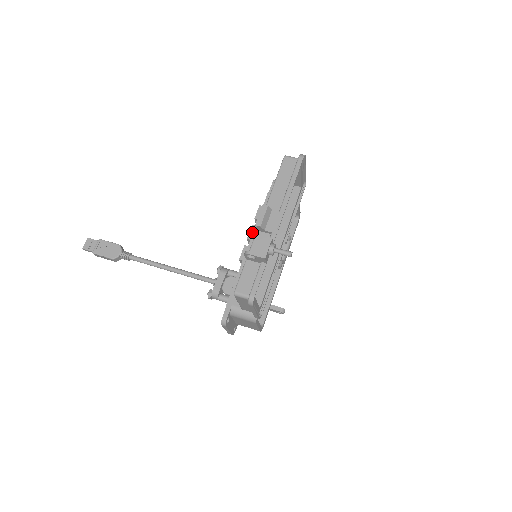
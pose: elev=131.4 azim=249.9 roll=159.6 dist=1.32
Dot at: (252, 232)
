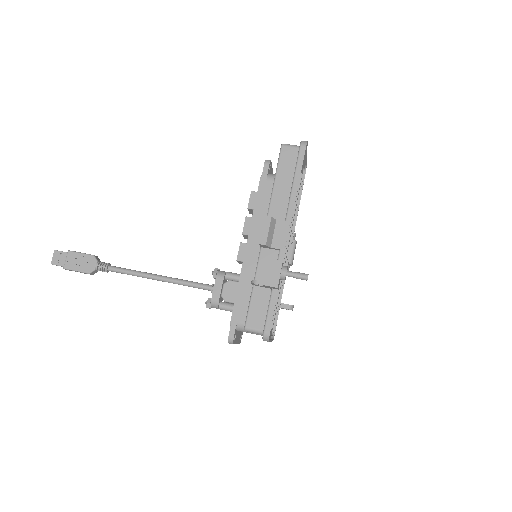
Dot at: (247, 225)
